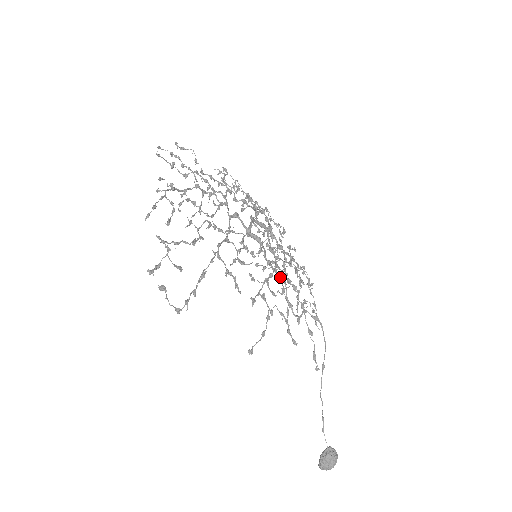
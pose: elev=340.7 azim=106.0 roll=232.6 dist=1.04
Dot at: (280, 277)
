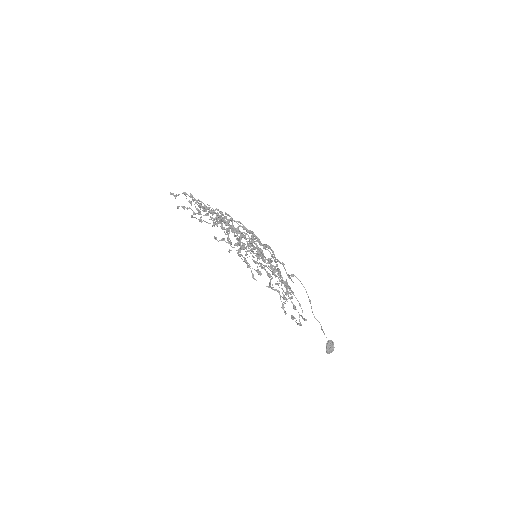
Dot at: occluded
